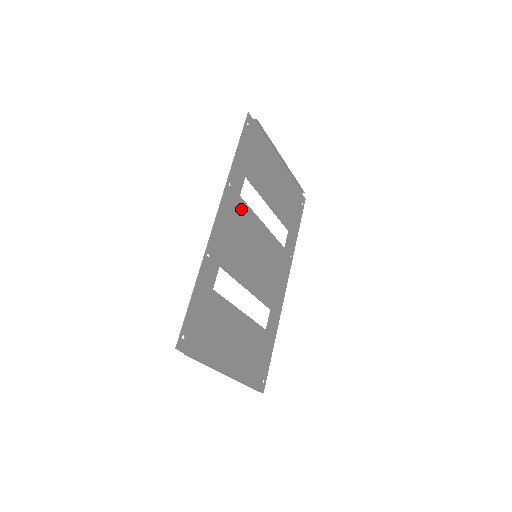
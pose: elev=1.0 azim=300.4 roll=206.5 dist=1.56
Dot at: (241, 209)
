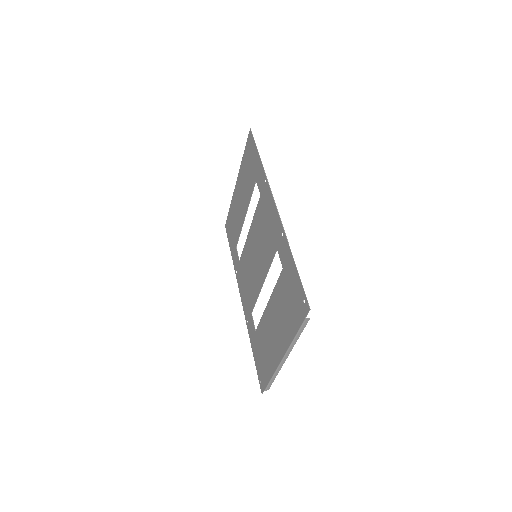
Dot at: (261, 207)
